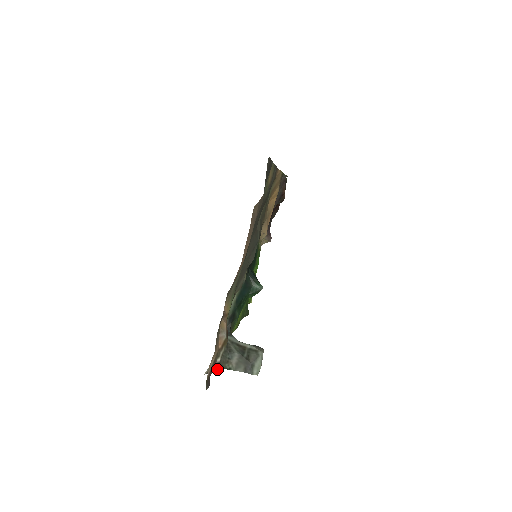
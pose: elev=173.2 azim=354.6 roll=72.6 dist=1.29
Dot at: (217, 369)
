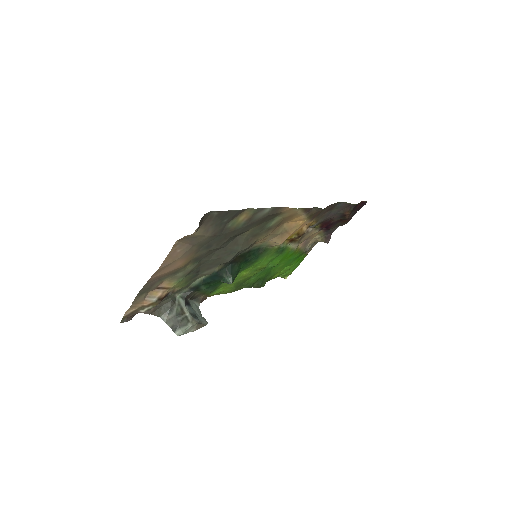
Dot at: (153, 314)
